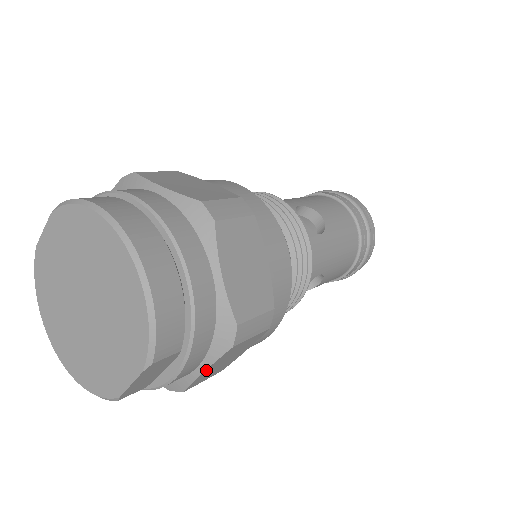
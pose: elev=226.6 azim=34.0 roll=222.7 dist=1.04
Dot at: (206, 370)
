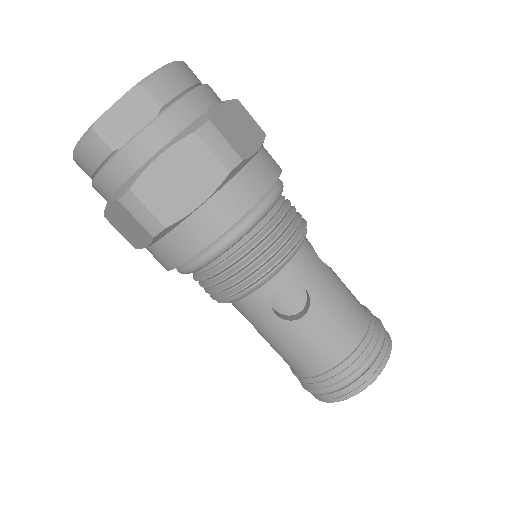
Dot at: (162, 156)
